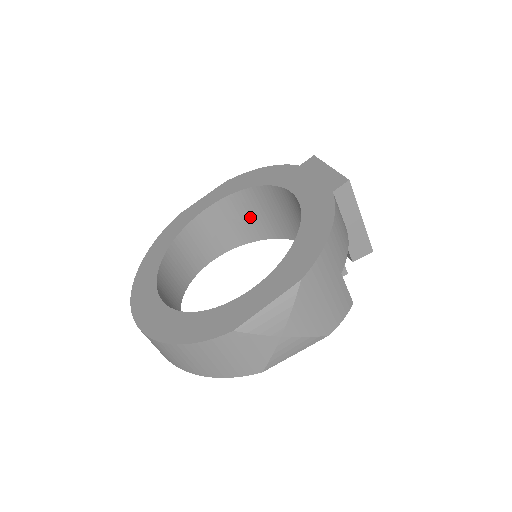
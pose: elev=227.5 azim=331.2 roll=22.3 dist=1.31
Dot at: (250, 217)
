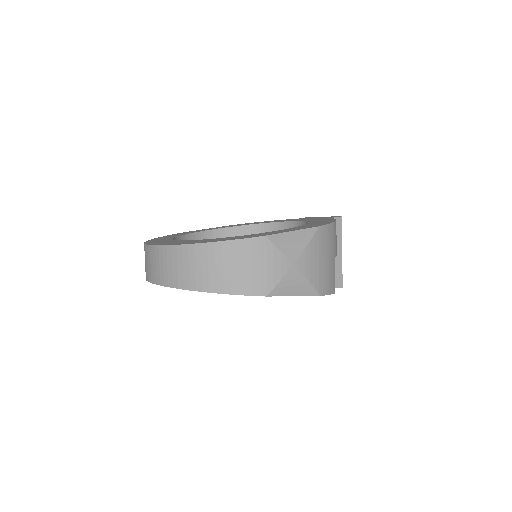
Dot at: occluded
